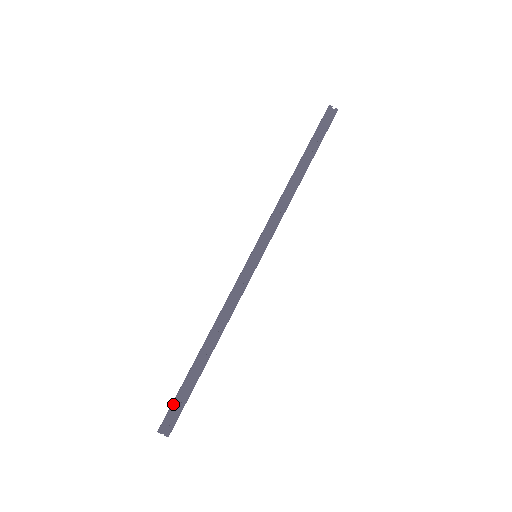
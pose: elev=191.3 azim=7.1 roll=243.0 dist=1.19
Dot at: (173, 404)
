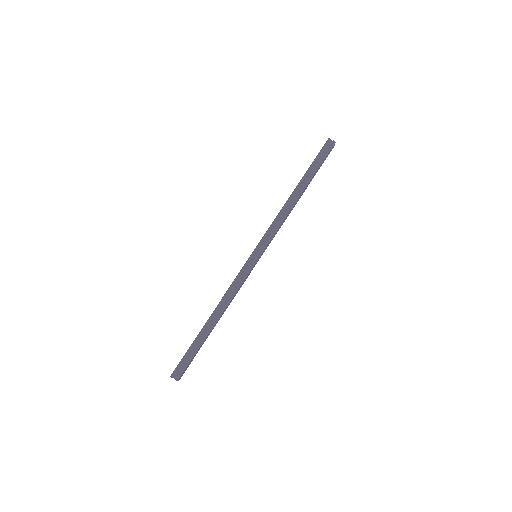
Dot at: (183, 358)
